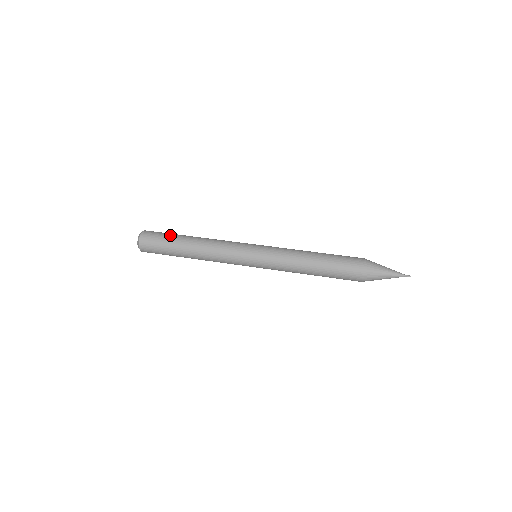
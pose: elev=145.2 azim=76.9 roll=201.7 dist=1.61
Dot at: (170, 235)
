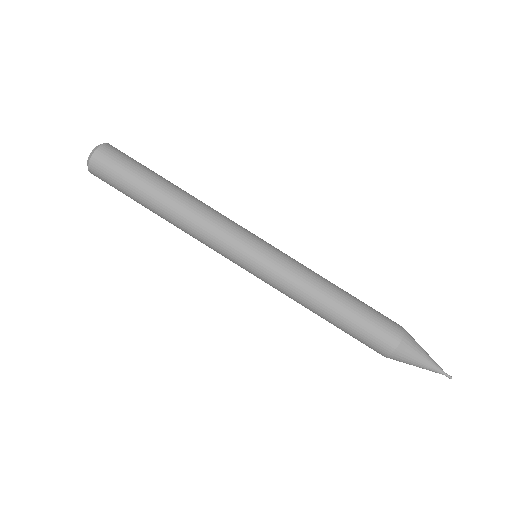
Dot at: (142, 170)
